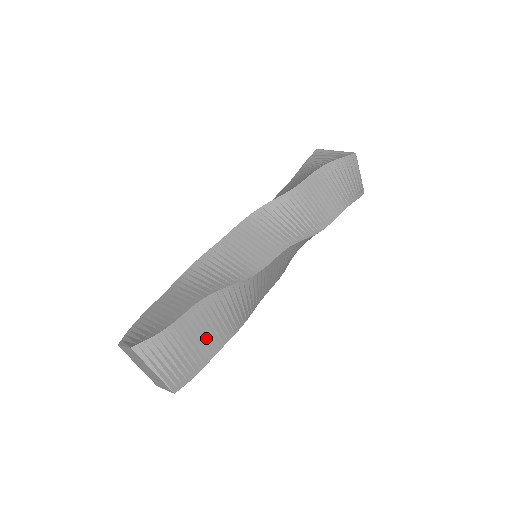
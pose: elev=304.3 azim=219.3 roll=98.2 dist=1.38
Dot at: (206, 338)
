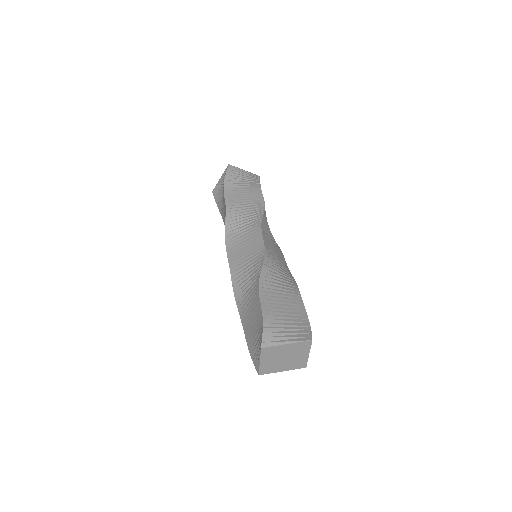
Dot at: occluded
